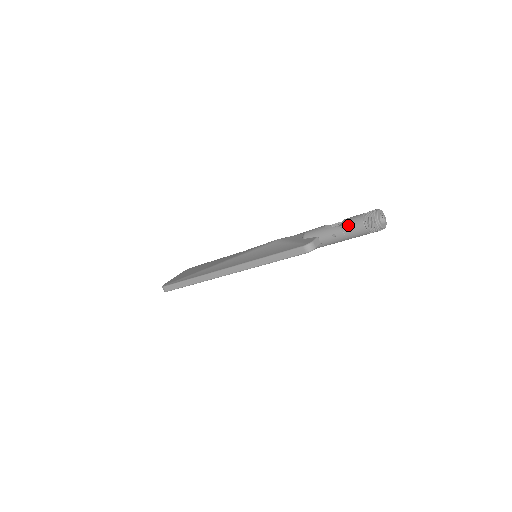
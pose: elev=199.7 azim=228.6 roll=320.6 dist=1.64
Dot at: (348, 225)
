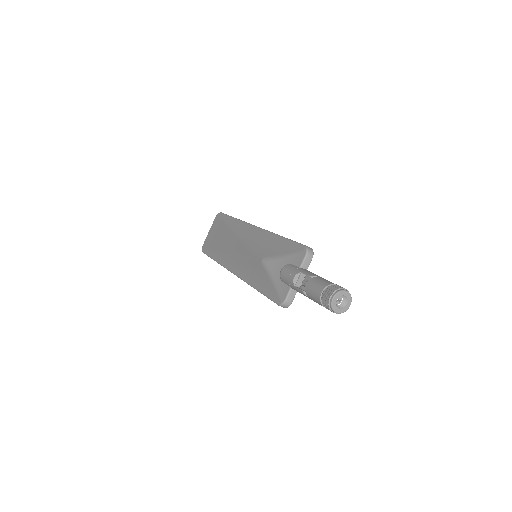
Dot at: (310, 298)
